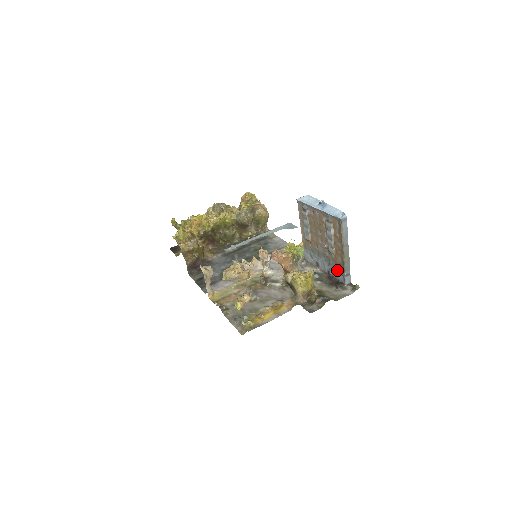
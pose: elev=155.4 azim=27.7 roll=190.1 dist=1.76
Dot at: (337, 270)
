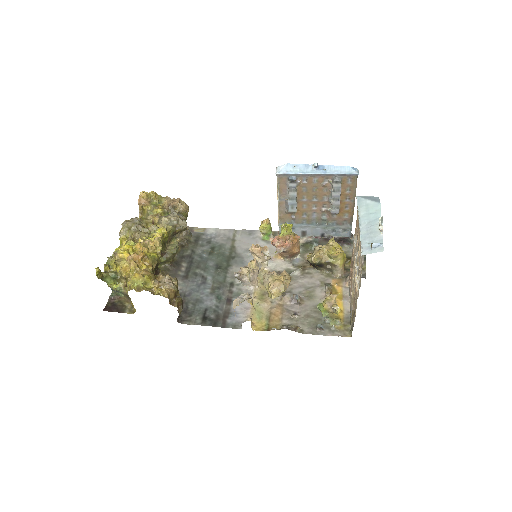
Dot at: (339, 228)
